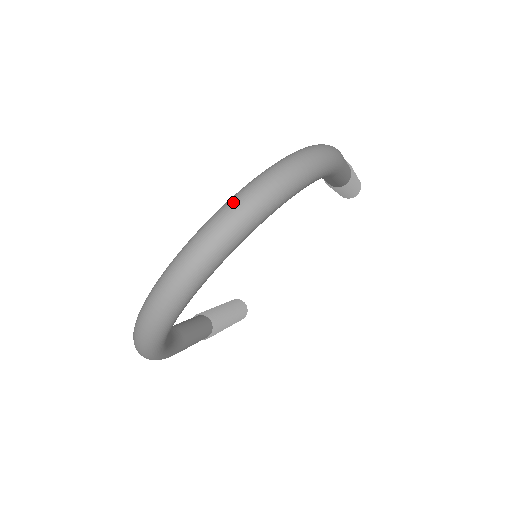
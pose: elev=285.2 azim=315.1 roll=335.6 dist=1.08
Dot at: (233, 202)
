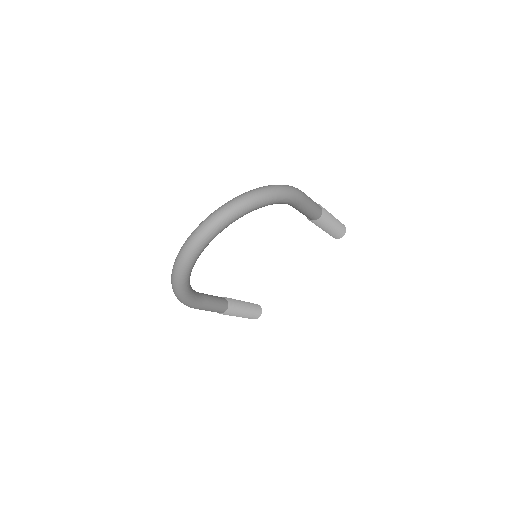
Dot at: (226, 203)
